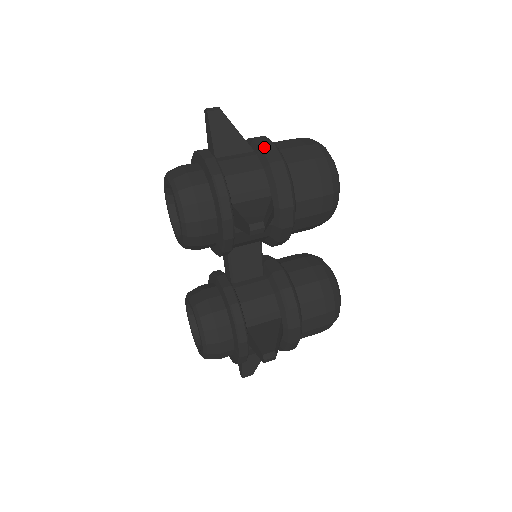
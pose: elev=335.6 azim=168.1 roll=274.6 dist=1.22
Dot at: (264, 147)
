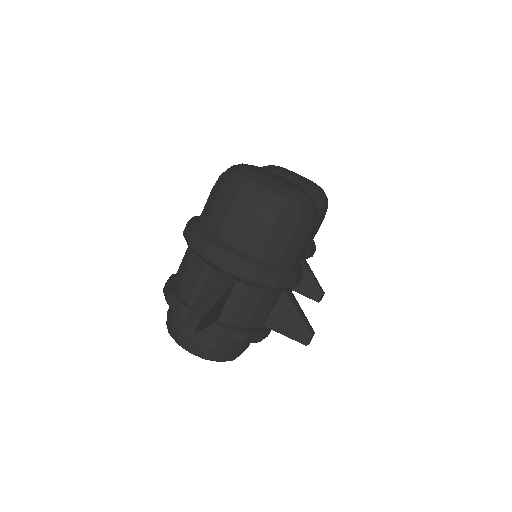
Dot at: (252, 283)
